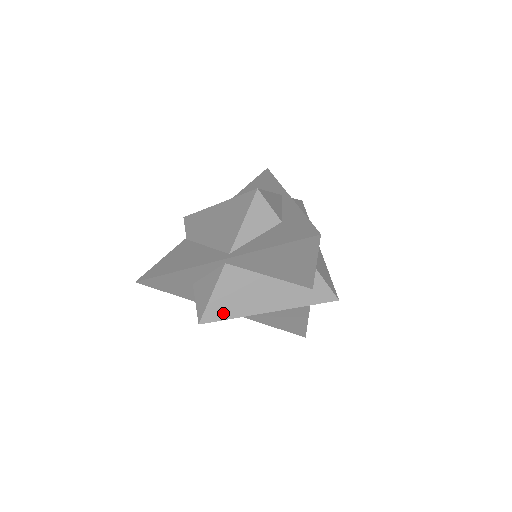
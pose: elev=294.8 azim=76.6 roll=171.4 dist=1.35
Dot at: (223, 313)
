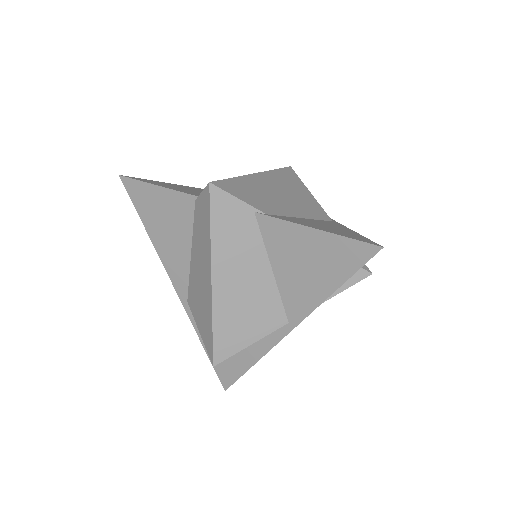
Dot at: occluded
